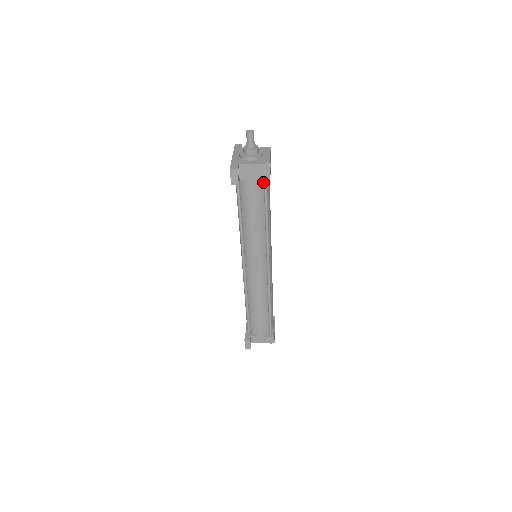
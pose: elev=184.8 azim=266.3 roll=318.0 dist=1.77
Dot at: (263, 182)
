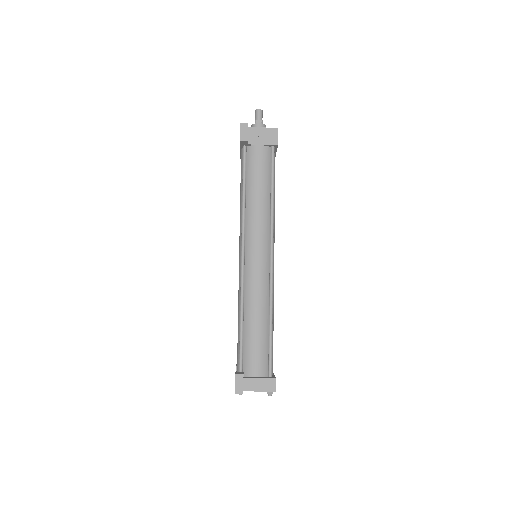
Dot at: (270, 152)
